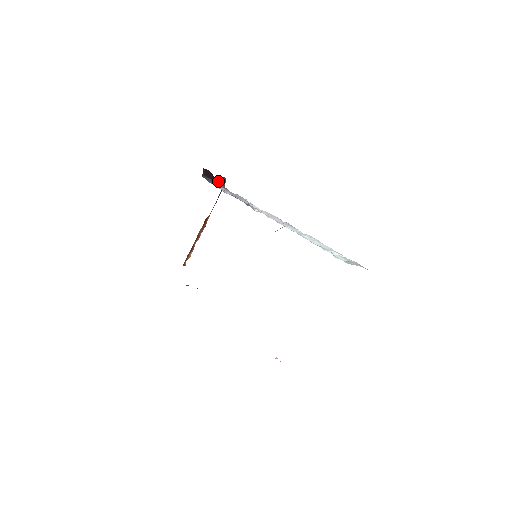
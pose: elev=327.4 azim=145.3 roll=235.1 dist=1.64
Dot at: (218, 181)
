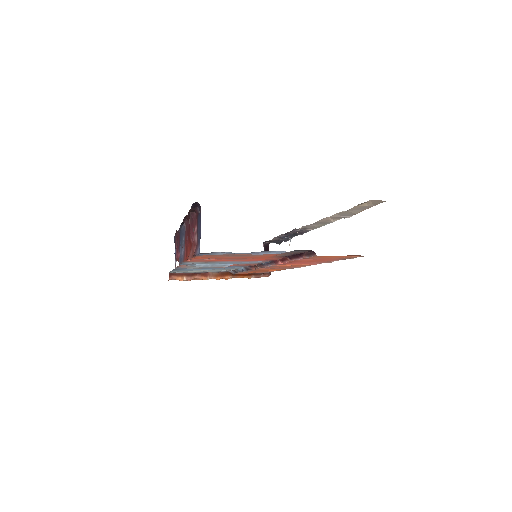
Dot at: occluded
